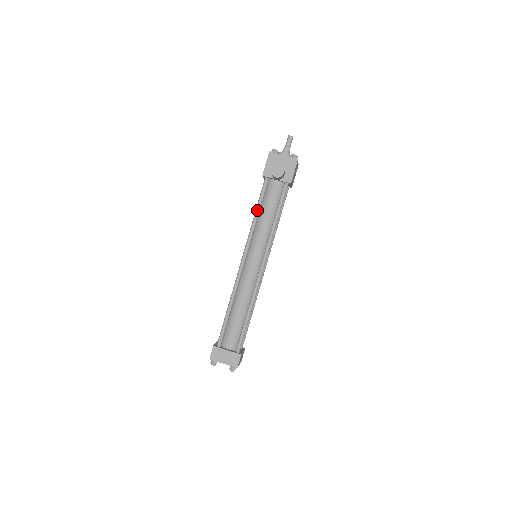
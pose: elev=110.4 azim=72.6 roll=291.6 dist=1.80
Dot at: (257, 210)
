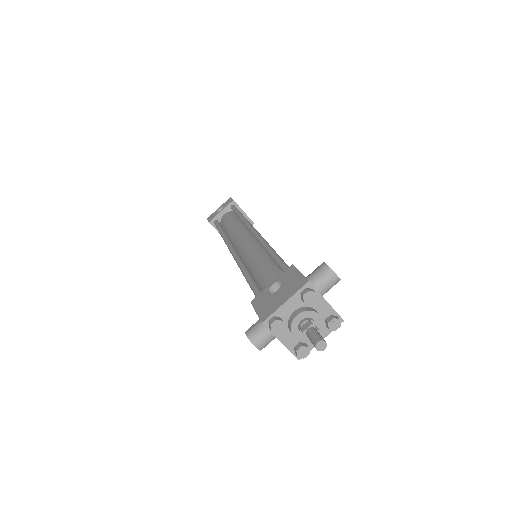
Dot at: occluded
